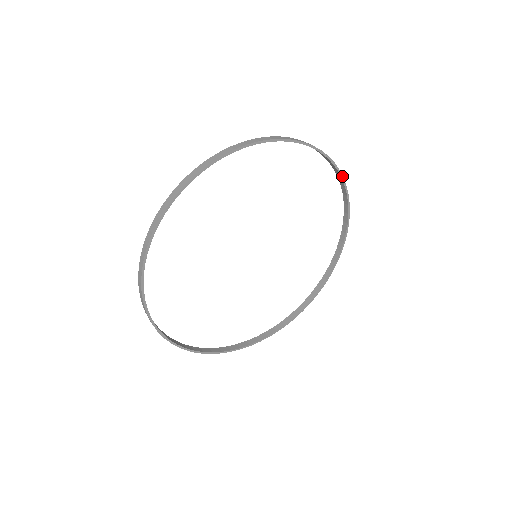
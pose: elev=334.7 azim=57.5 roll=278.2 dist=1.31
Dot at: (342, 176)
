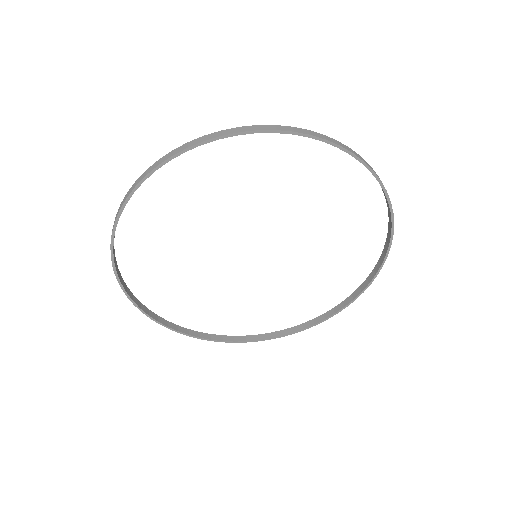
Dot at: (378, 178)
